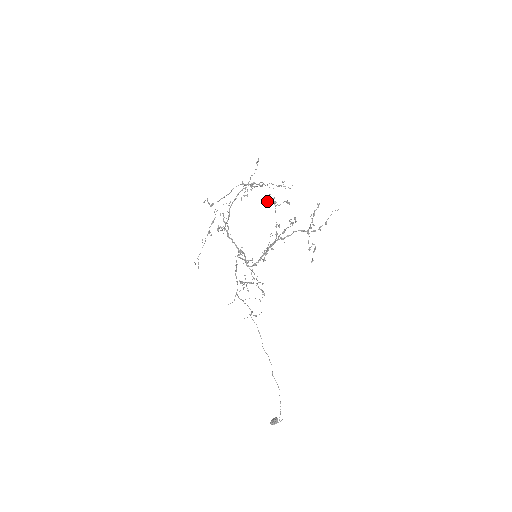
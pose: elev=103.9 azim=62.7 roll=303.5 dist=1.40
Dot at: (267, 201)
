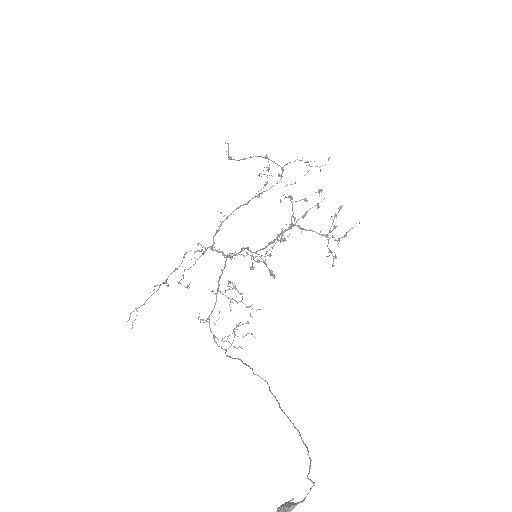
Dot at: (280, 199)
